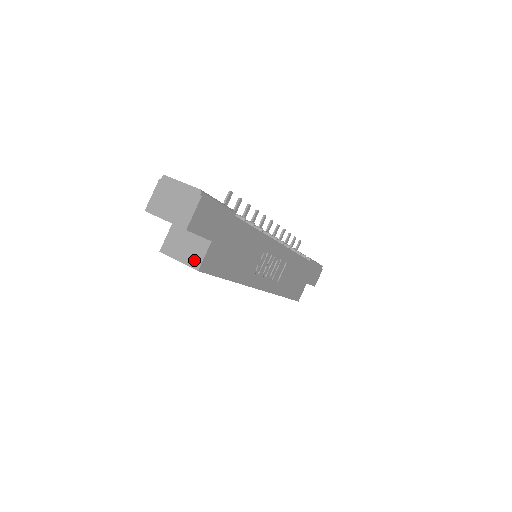
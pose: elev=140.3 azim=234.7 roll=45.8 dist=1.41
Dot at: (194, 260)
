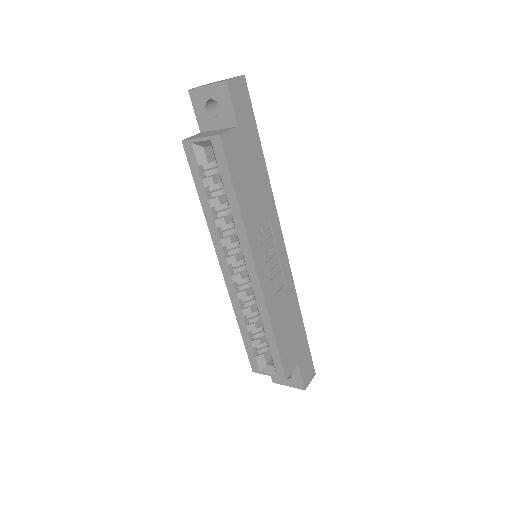
Dot at: (217, 133)
